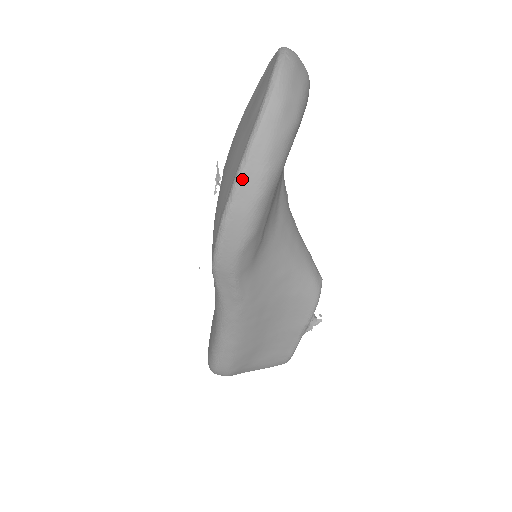
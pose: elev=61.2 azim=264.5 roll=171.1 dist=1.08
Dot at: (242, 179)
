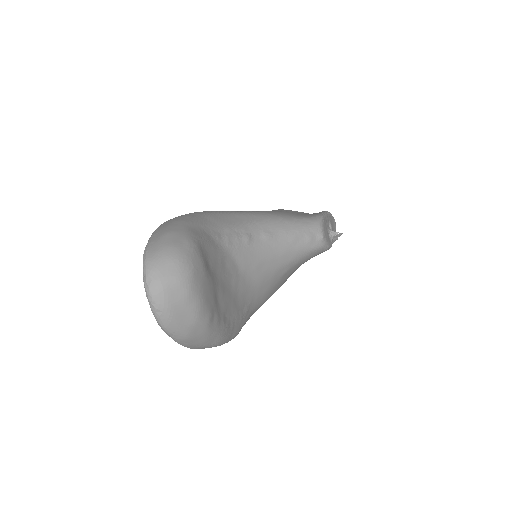
Dot at: occluded
